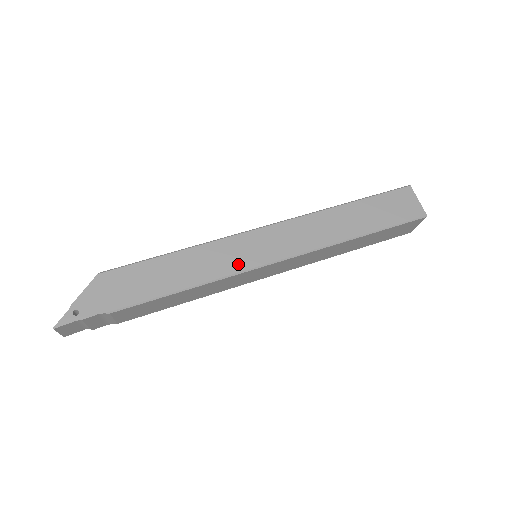
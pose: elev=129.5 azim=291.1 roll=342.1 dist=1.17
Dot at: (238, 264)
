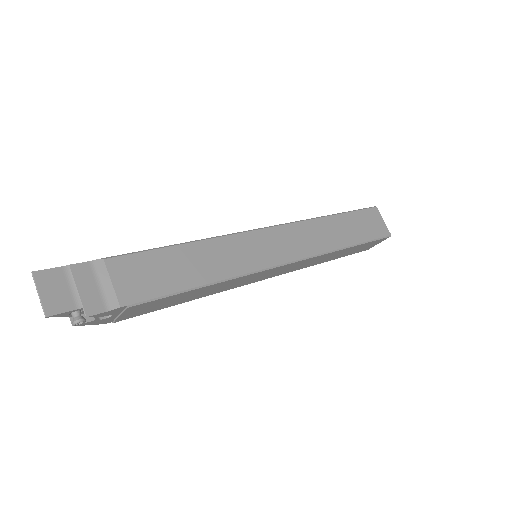
Dot at: occluded
